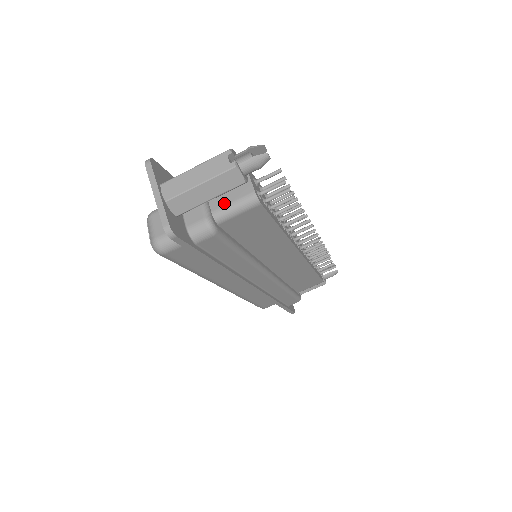
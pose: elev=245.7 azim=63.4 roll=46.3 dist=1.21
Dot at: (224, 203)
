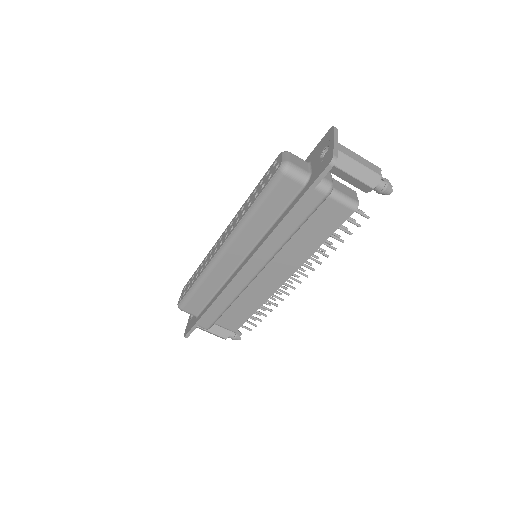
Dot at: (339, 190)
